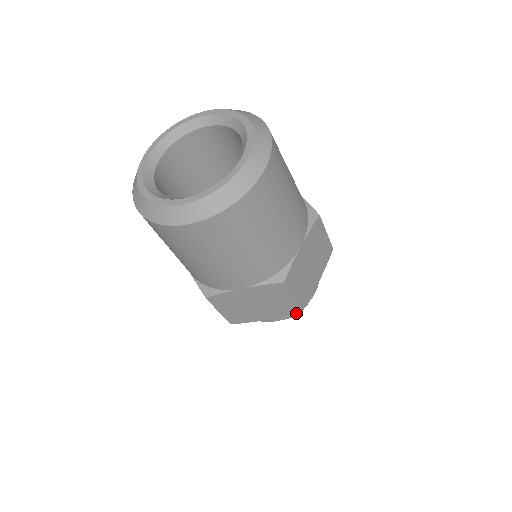
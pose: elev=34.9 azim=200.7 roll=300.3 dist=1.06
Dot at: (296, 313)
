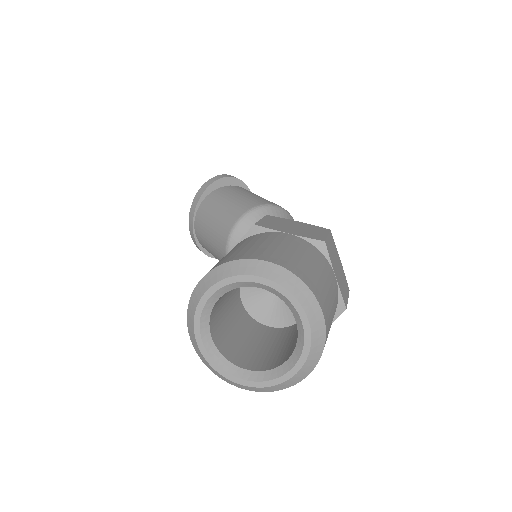
Dot at: occluded
